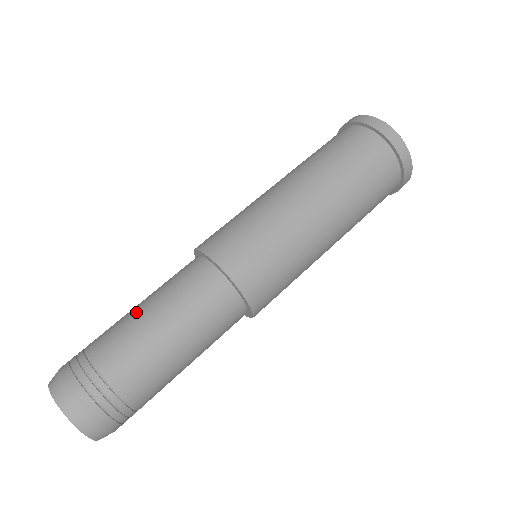
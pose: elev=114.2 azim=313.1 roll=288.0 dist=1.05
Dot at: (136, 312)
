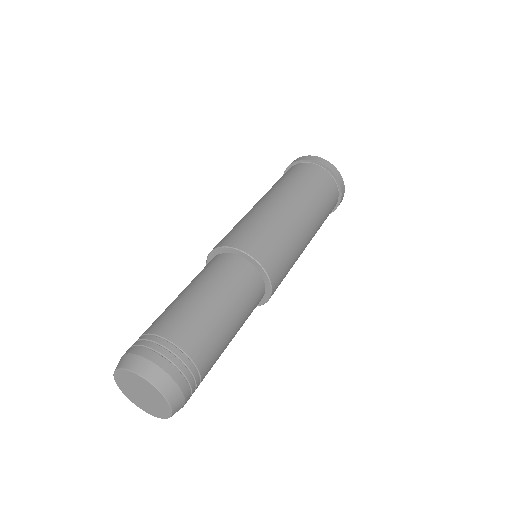
Dot at: (176, 298)
